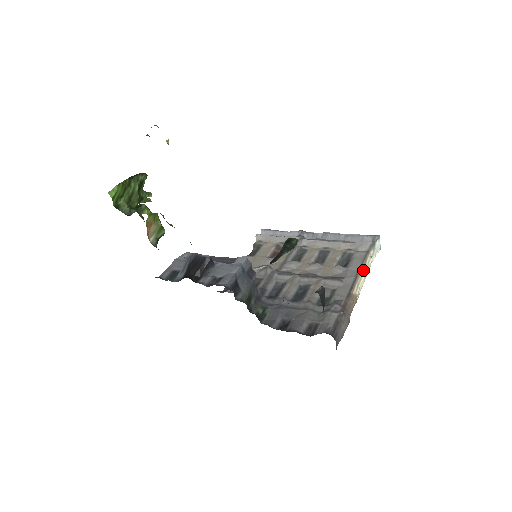
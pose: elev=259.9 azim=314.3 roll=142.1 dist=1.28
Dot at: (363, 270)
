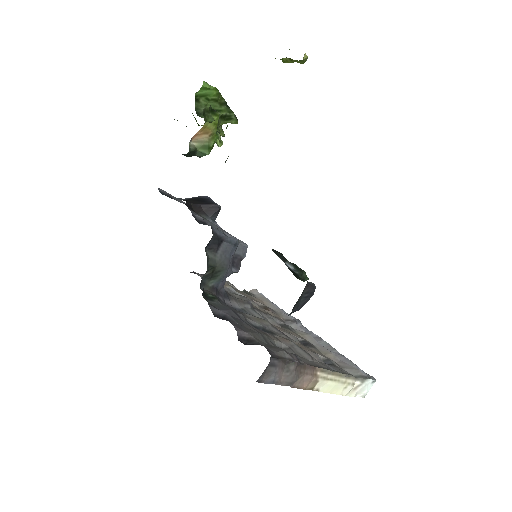
Dot at: (340, 378)
